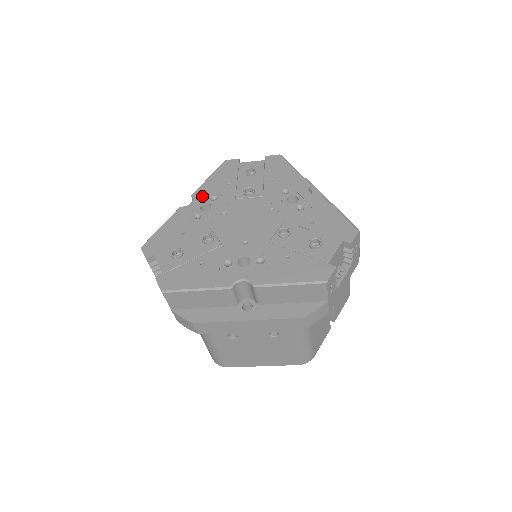
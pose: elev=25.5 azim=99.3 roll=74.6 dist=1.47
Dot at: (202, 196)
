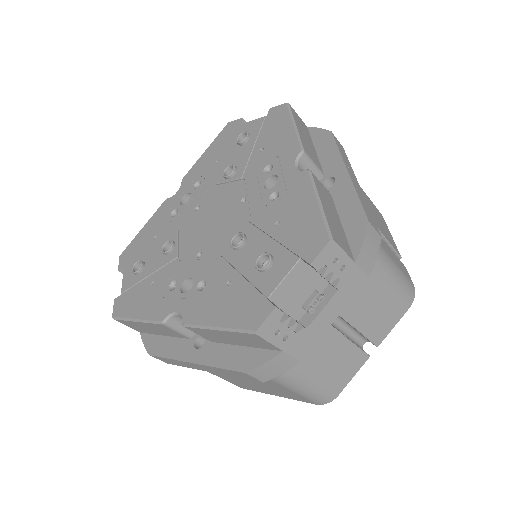
Dot at: (188, 182)
